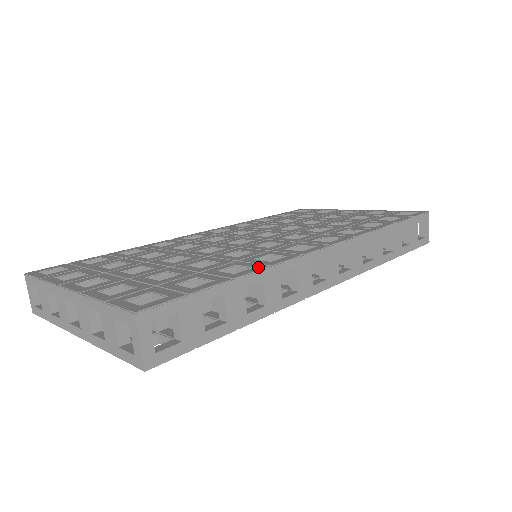
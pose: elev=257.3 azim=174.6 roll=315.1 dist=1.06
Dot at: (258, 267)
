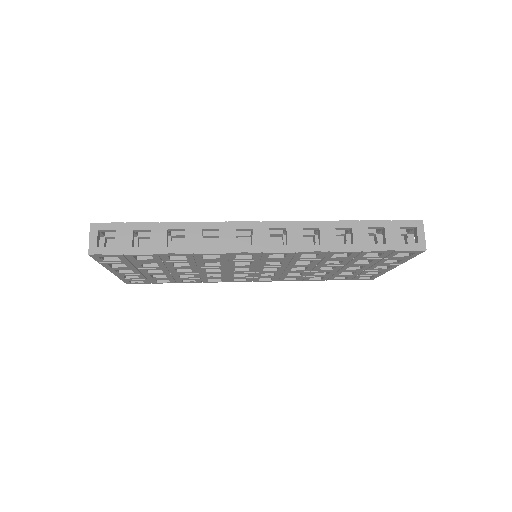
Dot at: (187, 223)
